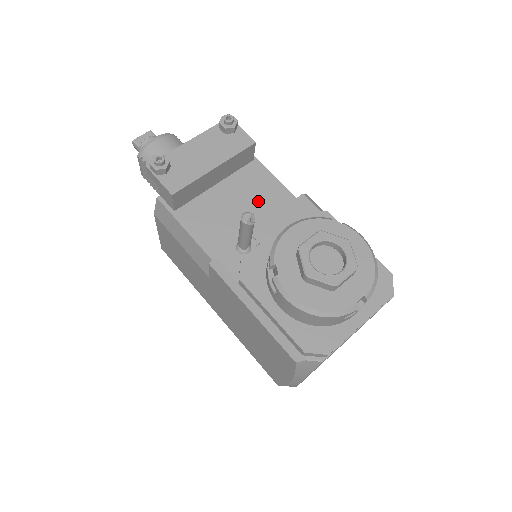
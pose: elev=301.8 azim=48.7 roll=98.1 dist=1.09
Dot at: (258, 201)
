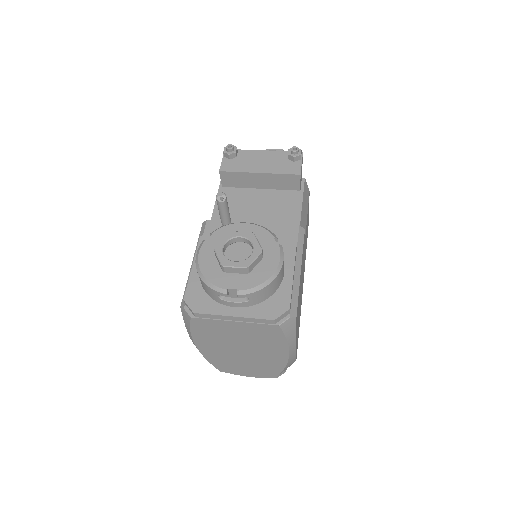
Dot at: (274, 214)
